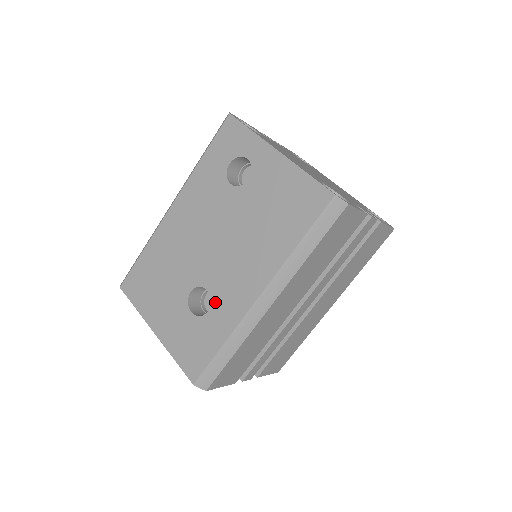
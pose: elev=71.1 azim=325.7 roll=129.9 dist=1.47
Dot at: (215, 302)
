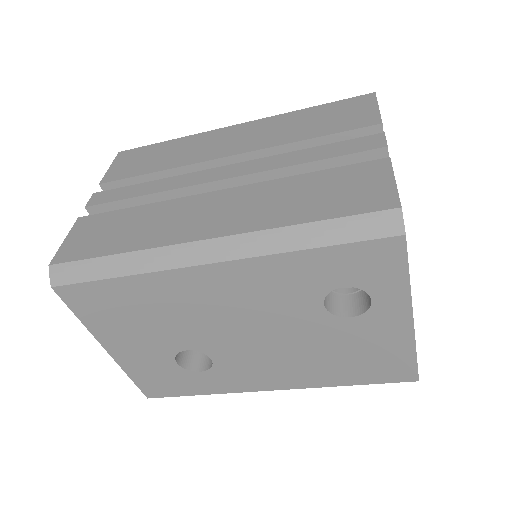
Dot at: (216, 371)
